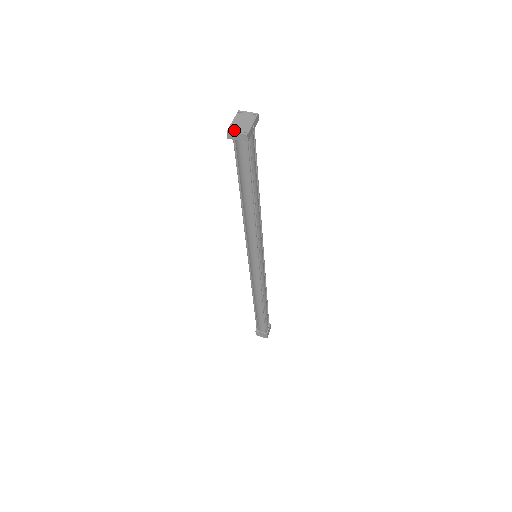
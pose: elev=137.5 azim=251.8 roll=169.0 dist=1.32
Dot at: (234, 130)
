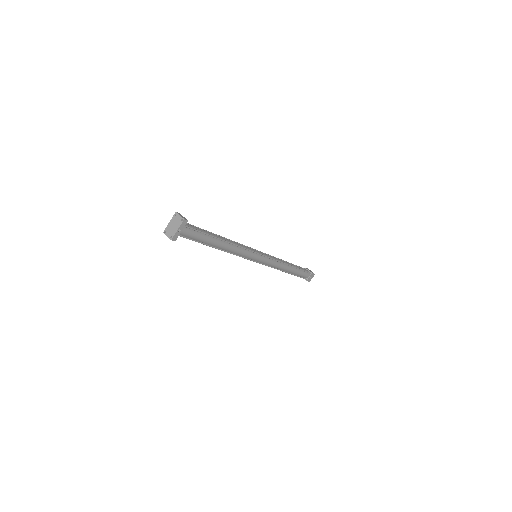
Dot at: (167, 233)
